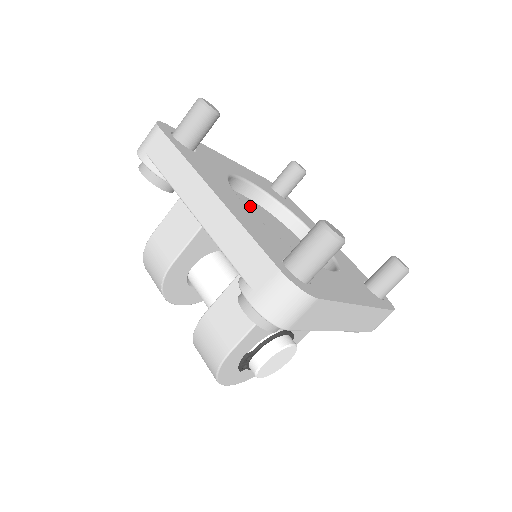
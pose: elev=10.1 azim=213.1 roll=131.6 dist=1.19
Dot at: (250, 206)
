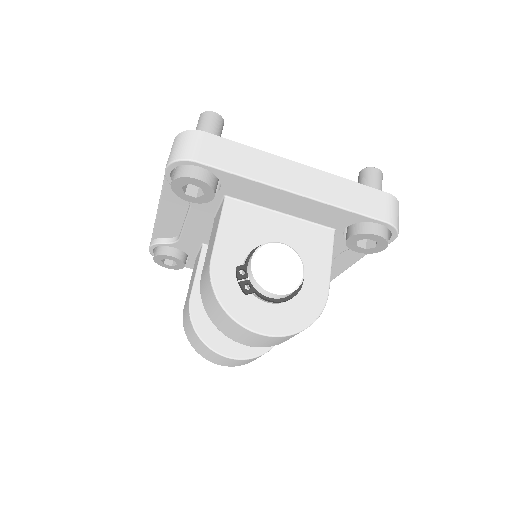
Dot at: occluded
